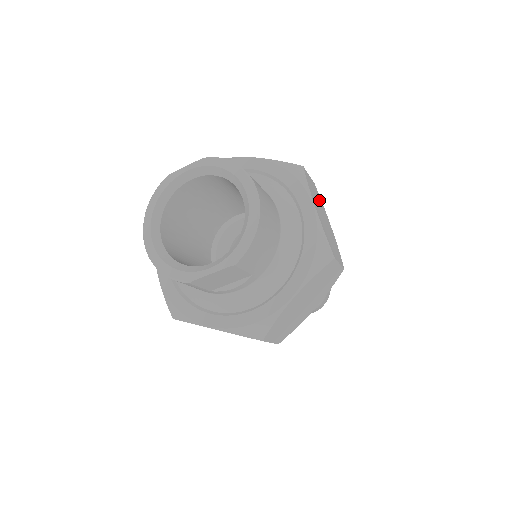
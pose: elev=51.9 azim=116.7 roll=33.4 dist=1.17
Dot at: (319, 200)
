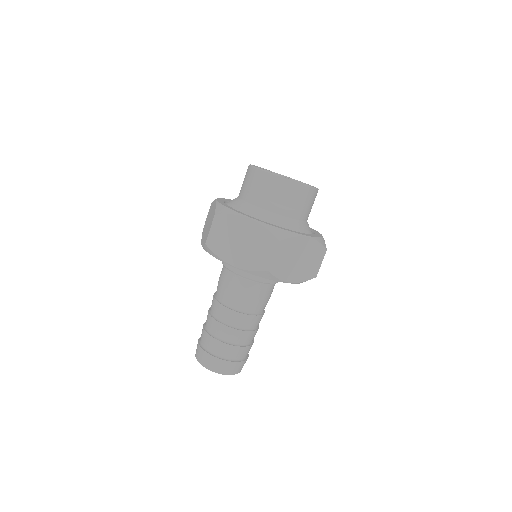
Dot at: occluded
